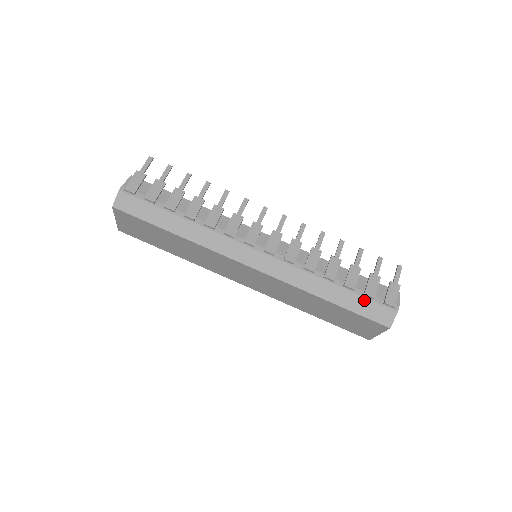
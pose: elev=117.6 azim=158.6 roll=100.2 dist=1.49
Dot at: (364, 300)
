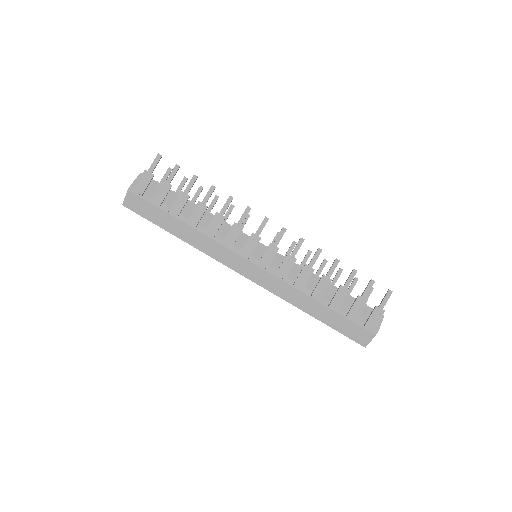
Dot at: (346, 320)
